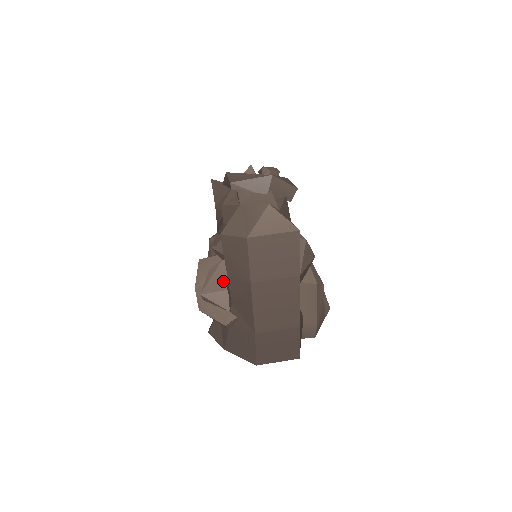
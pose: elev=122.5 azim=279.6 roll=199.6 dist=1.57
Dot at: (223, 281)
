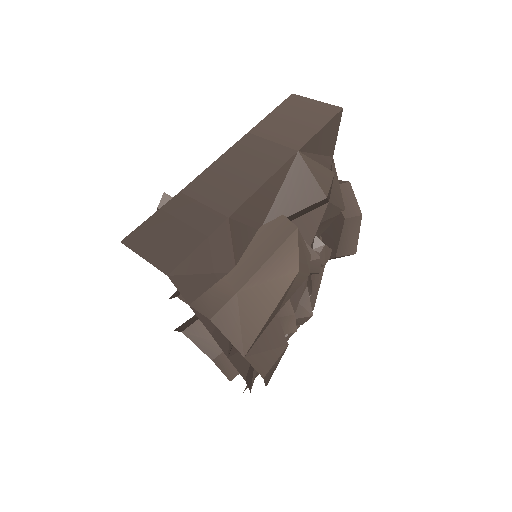
Dot at: occluded
